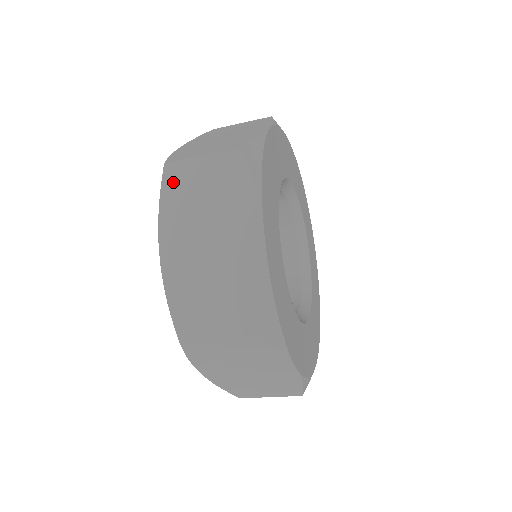
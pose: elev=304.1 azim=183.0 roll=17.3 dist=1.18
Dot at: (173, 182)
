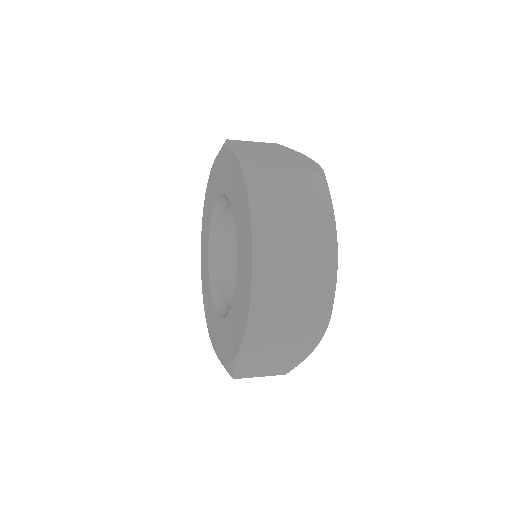
Dot at: (268, 328)
